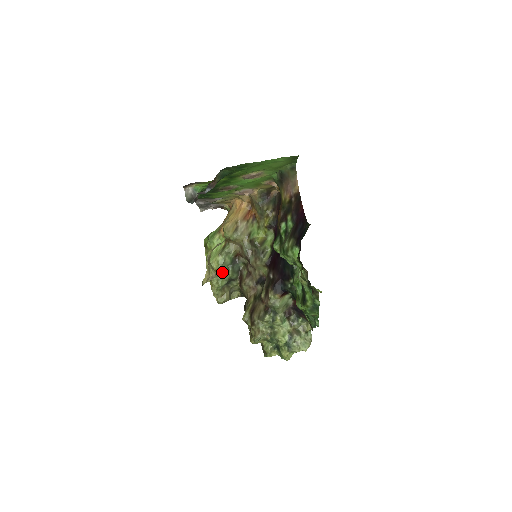
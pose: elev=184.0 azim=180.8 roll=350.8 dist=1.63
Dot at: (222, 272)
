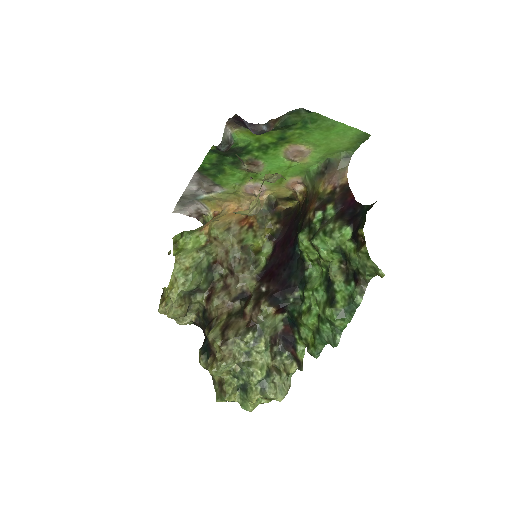
Dot at: (195, 272)
